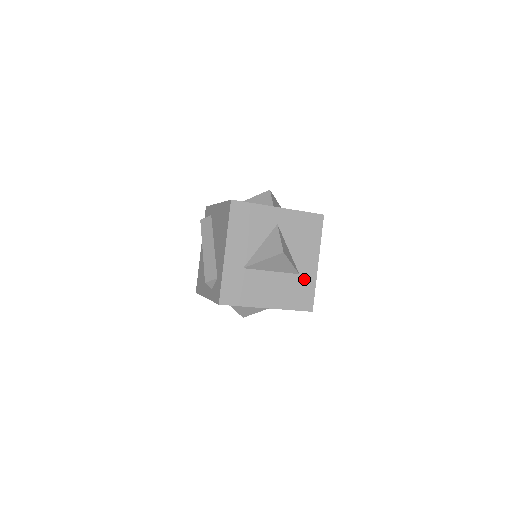
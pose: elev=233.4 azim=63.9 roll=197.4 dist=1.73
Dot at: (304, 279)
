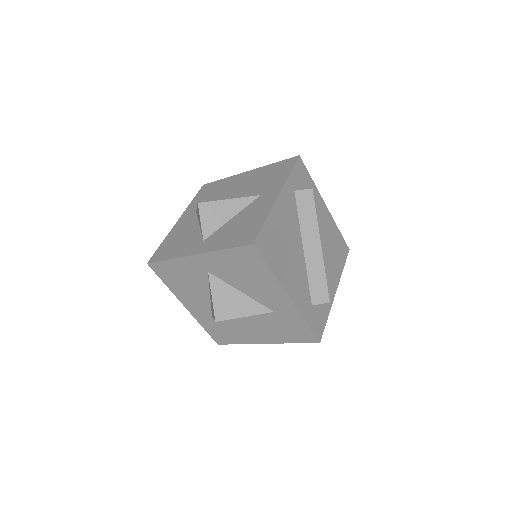
Dot at: (284, 315)
